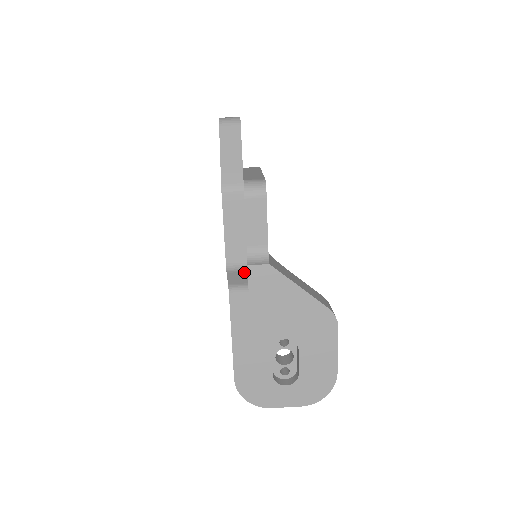
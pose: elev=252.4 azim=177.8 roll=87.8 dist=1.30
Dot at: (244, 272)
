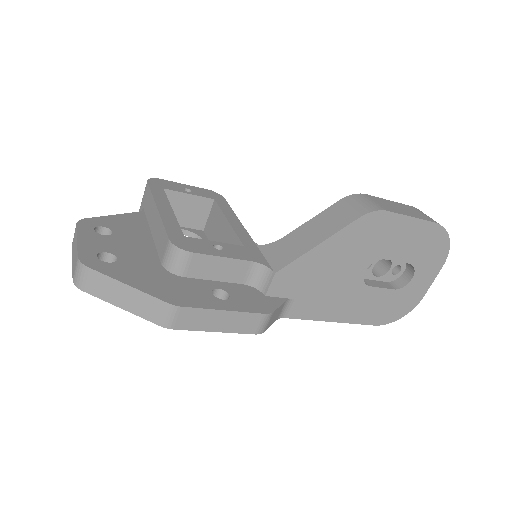
Dot at: (272, 315)
